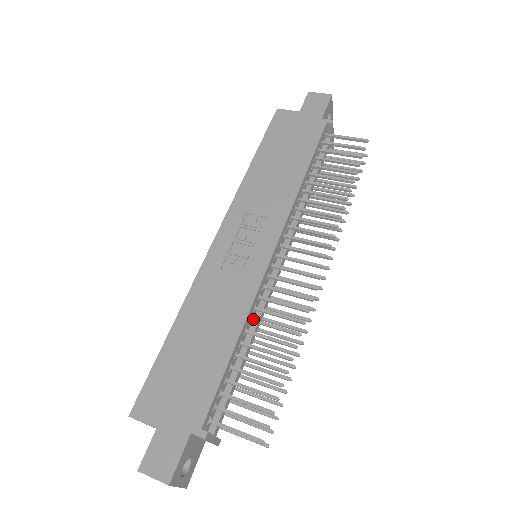
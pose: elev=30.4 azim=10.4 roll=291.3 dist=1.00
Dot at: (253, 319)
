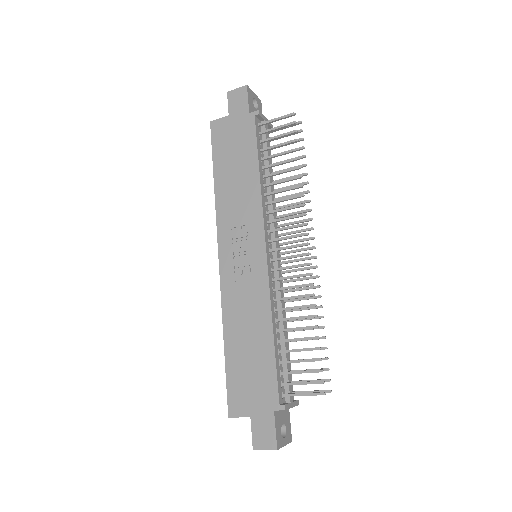
Dot at: (277, 309)
